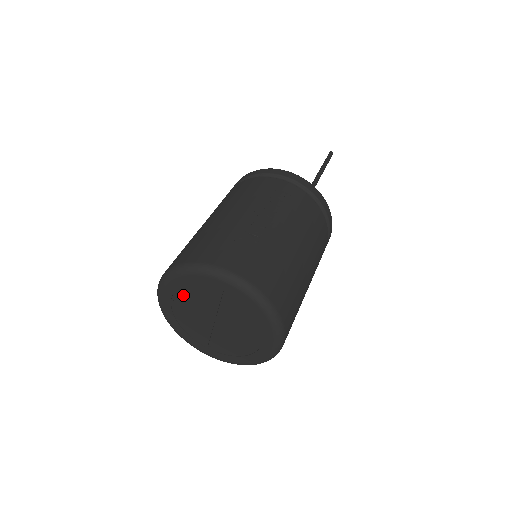
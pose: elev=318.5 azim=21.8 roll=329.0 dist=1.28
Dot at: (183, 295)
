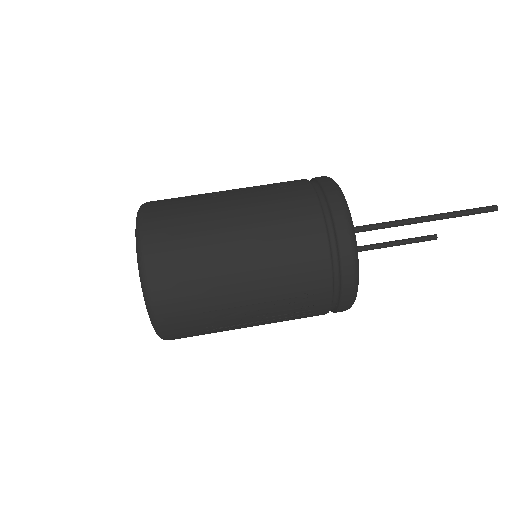
Dot at: occluded
